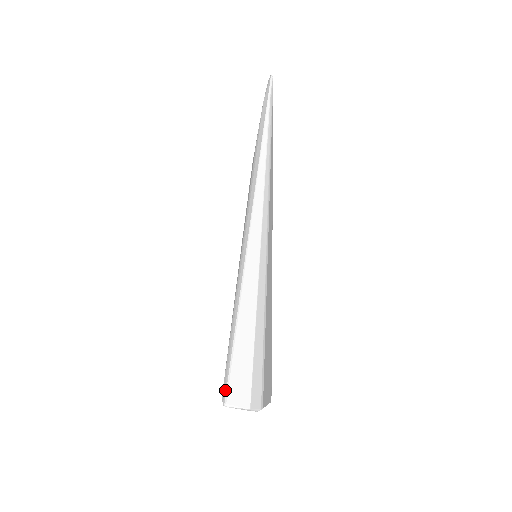
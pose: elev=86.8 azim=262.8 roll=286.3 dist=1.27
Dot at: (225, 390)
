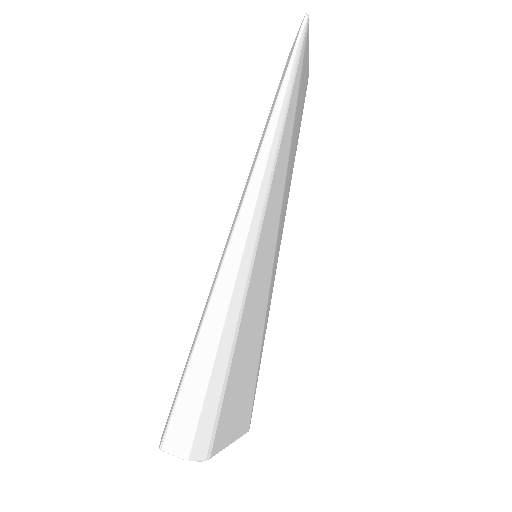
Dot at: (164, 430)
